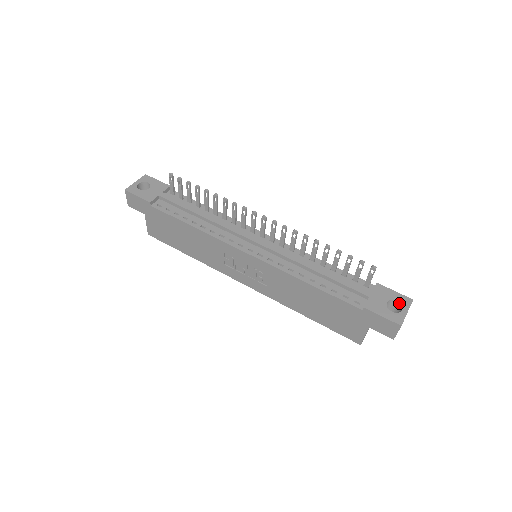
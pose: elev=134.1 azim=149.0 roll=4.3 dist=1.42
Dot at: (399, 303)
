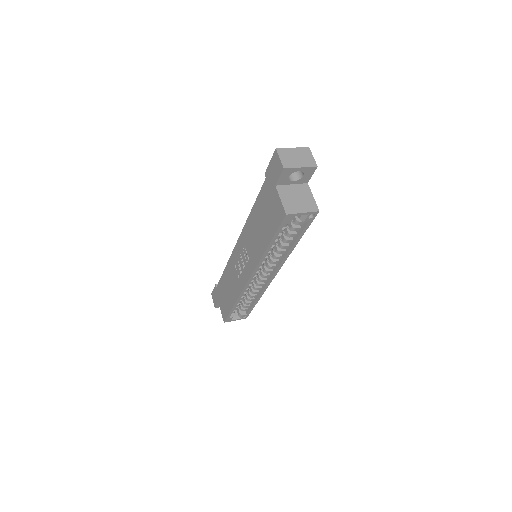
Dot at: occluded
